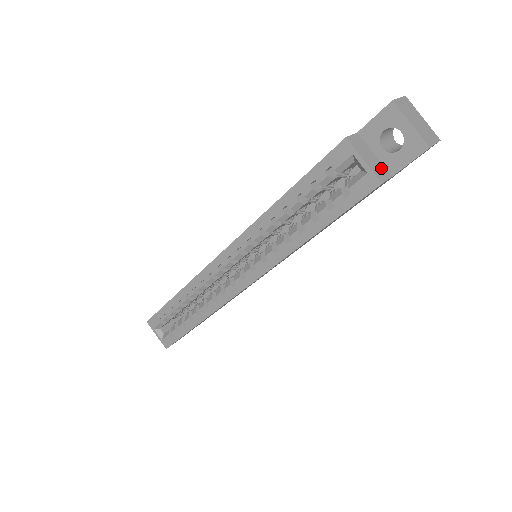
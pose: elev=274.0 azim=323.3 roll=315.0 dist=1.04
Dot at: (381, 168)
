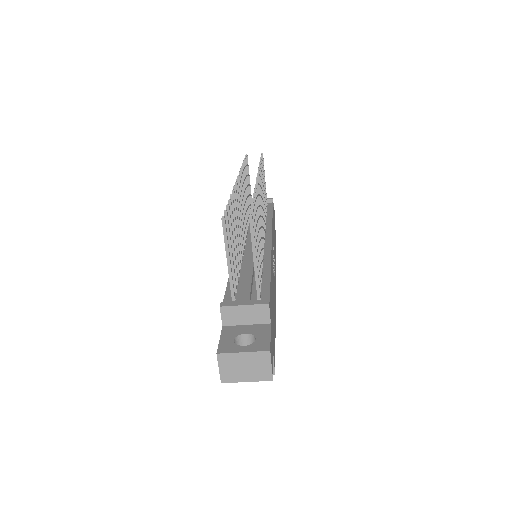
Dot at: occluded
